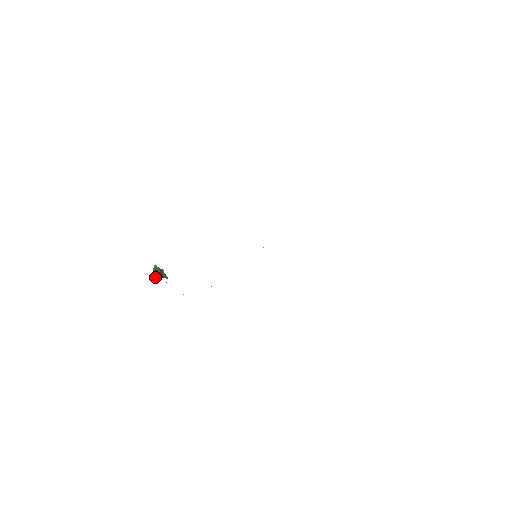
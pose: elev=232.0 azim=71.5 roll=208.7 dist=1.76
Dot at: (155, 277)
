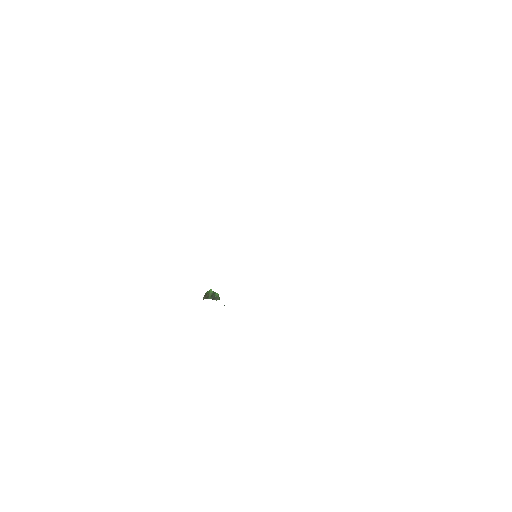
Dot at: (203, 299)
